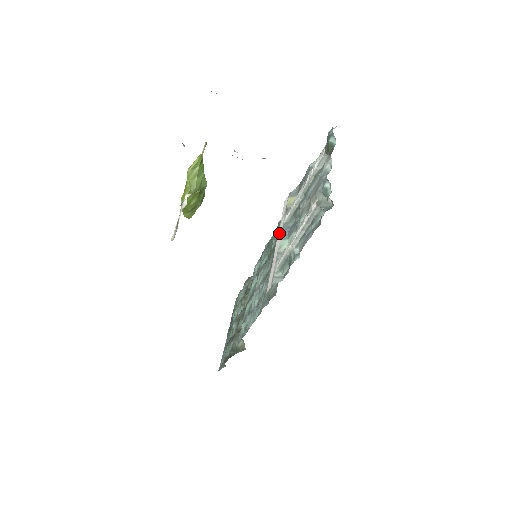
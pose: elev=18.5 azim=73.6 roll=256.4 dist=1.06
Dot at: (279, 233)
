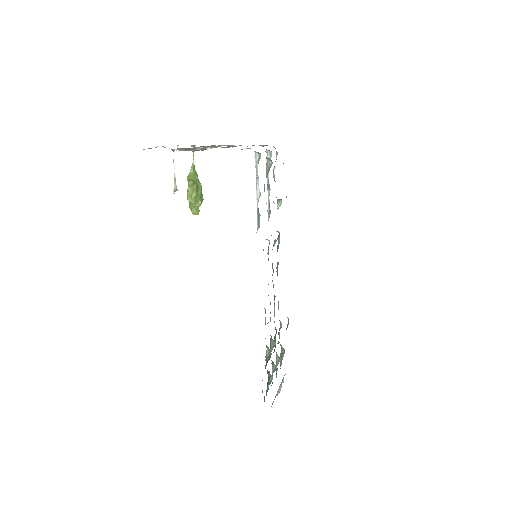
Dot at: occluded
